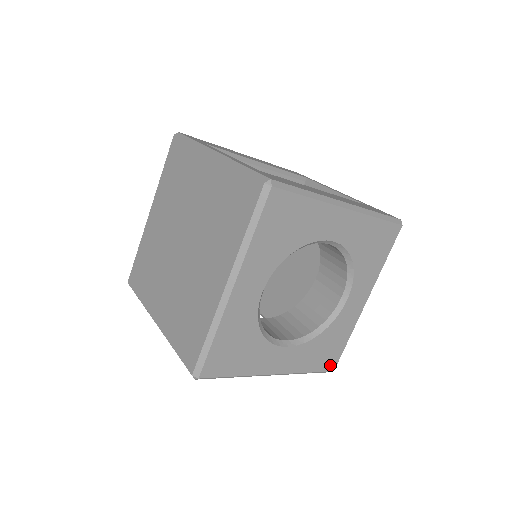
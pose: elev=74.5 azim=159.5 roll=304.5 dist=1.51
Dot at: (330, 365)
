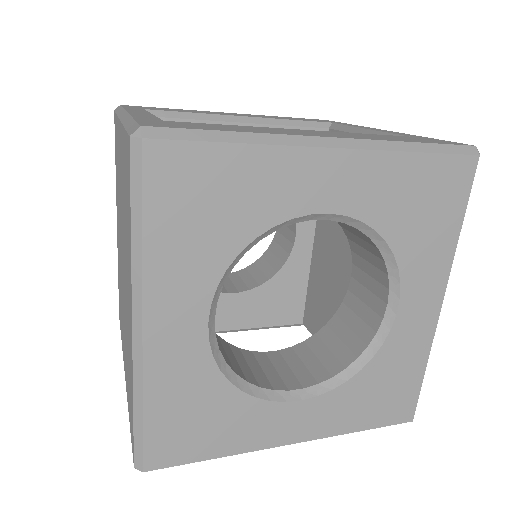
Dot at: (401, 413)
